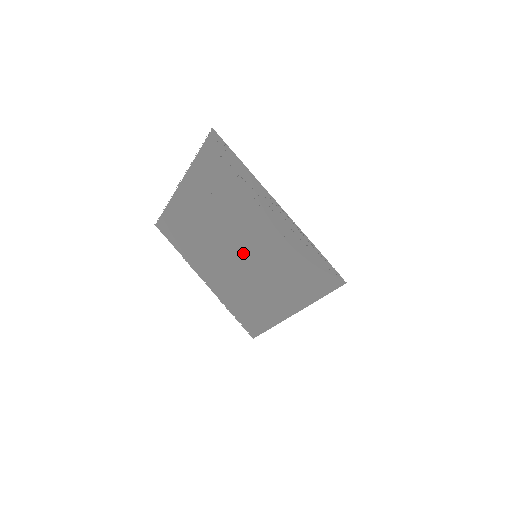
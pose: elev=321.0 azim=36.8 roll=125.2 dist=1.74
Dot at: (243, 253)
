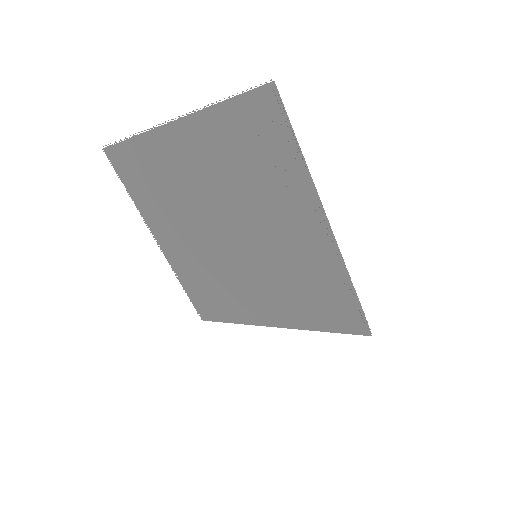
Dot at: (237, 244)
